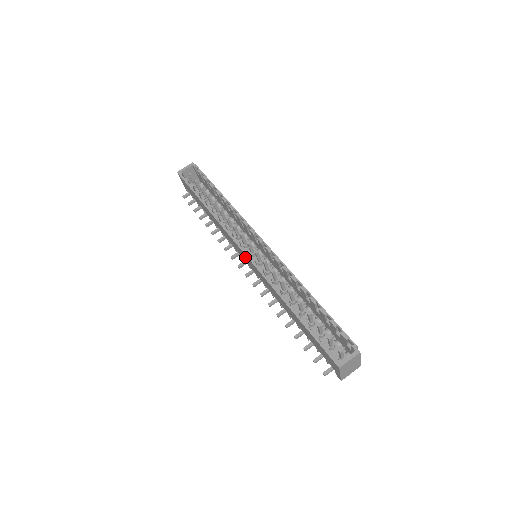
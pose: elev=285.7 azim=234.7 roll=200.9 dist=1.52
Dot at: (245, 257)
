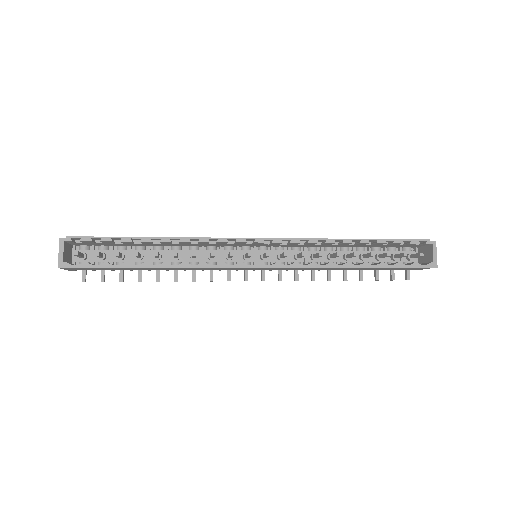
Dot at: occluded
